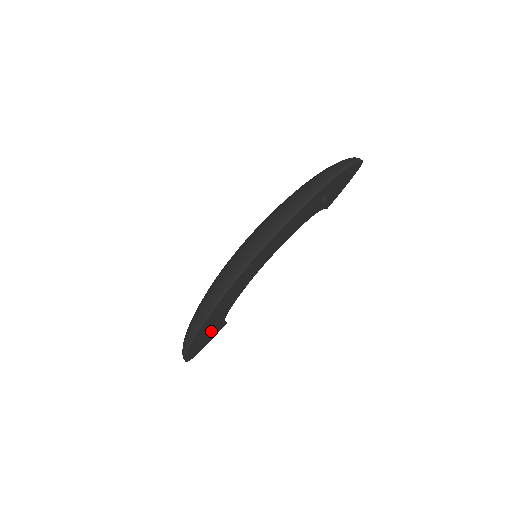
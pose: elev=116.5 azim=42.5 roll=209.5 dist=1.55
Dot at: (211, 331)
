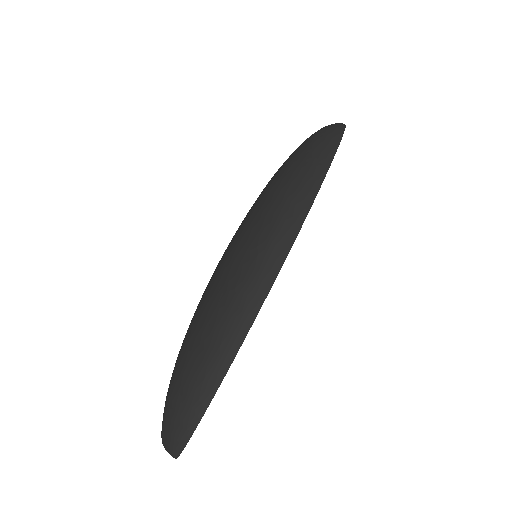
Dot at: occluded
